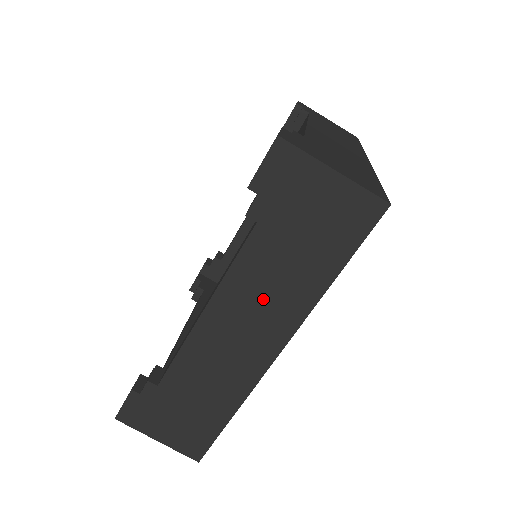
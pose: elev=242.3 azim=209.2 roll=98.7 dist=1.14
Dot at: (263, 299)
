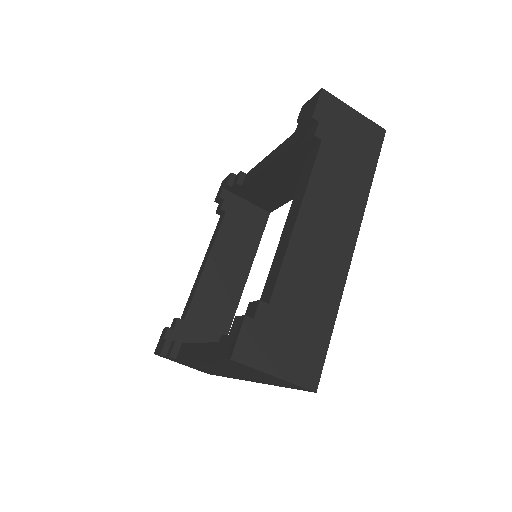
Dot at: (235, 373)
